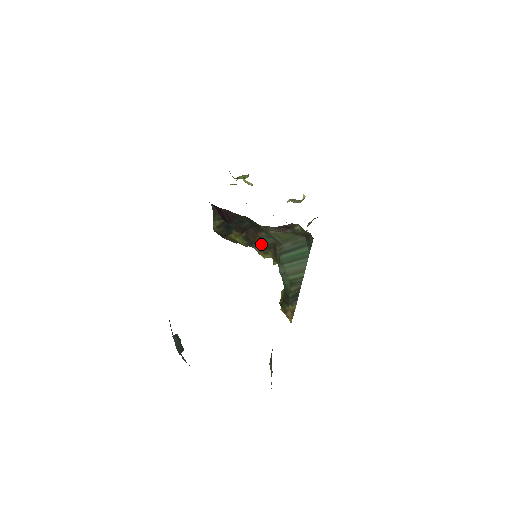
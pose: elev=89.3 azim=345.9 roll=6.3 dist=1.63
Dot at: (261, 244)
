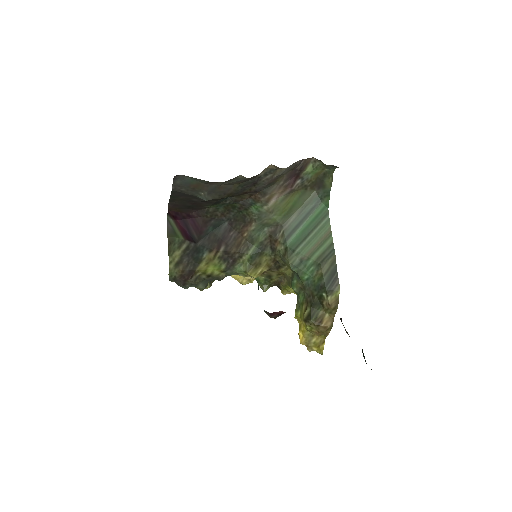
Dot at: (250, 250)
